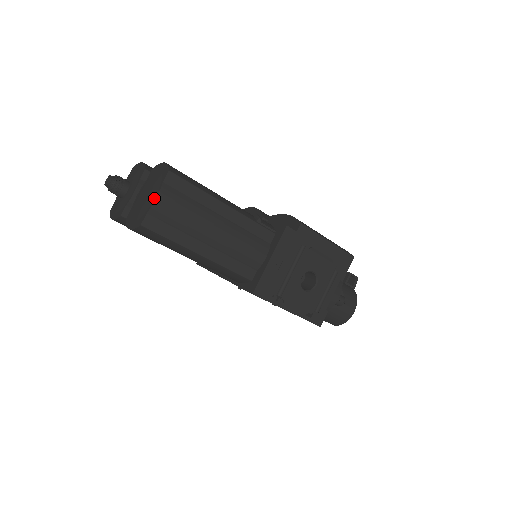
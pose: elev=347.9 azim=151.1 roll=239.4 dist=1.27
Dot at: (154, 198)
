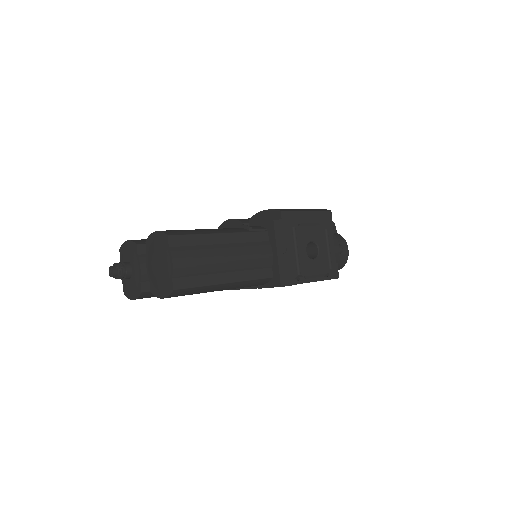
Dot at: (170, 263)
